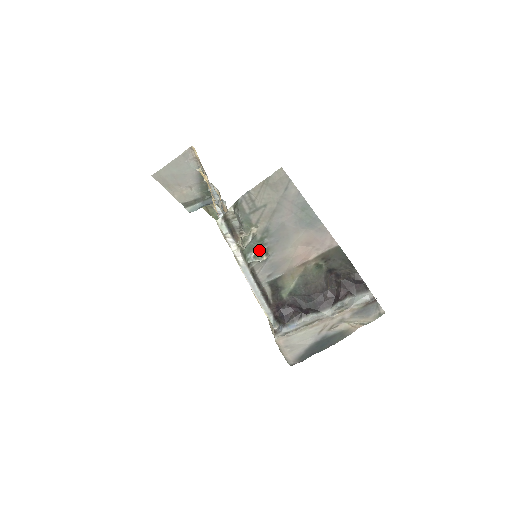
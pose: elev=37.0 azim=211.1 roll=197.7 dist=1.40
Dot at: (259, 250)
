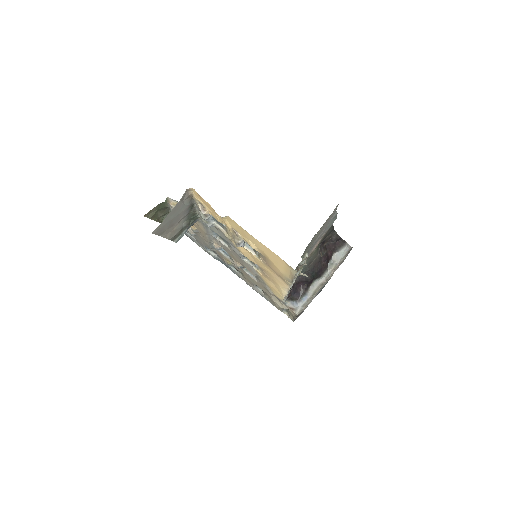
Dot at: (302, 266)
